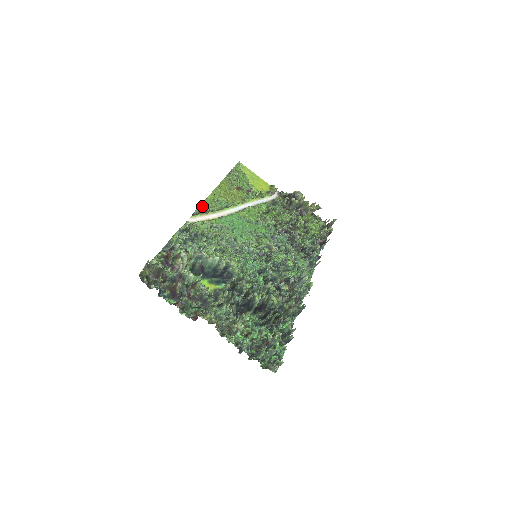
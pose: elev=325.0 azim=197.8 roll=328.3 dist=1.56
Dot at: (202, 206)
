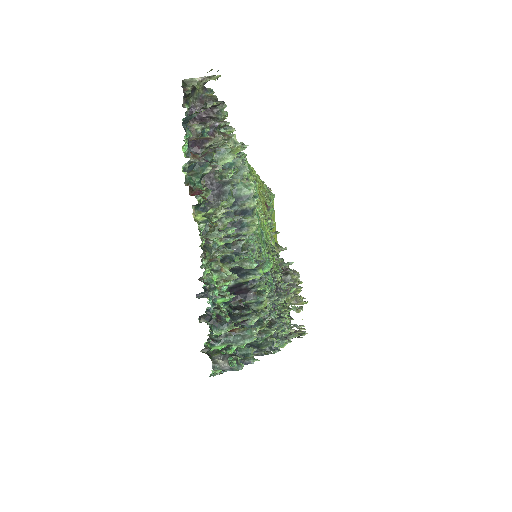
Dot at: occluded
